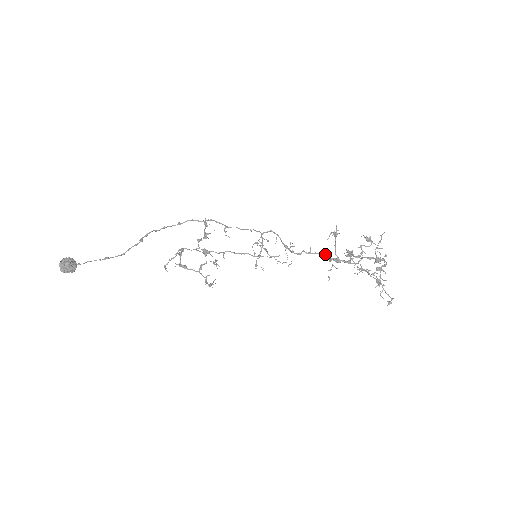
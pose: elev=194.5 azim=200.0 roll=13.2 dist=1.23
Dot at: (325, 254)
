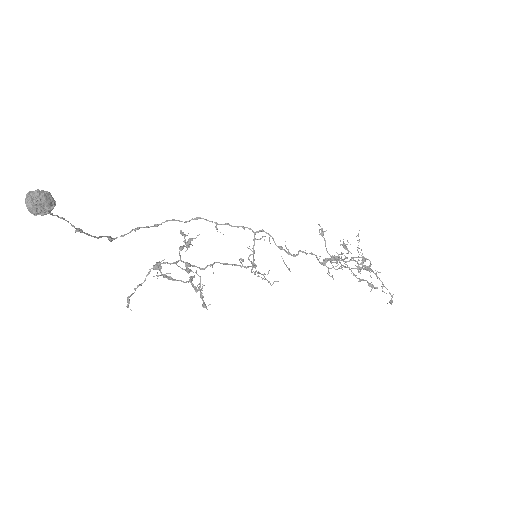
Dot at: occluded
